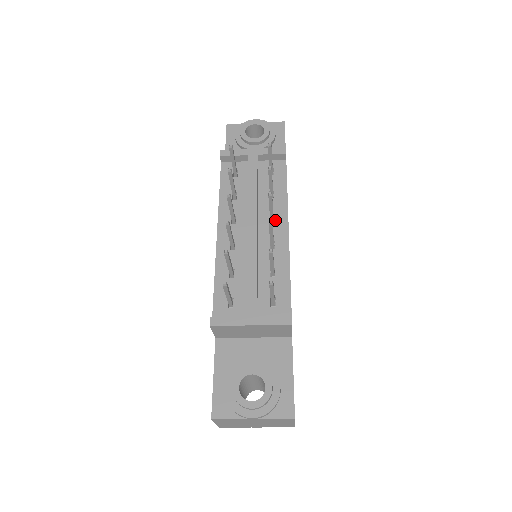
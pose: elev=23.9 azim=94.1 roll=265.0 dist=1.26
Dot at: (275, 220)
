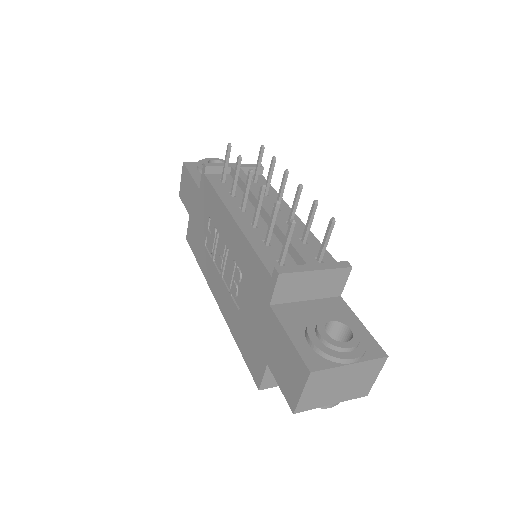
Dot at: (280, 209)
